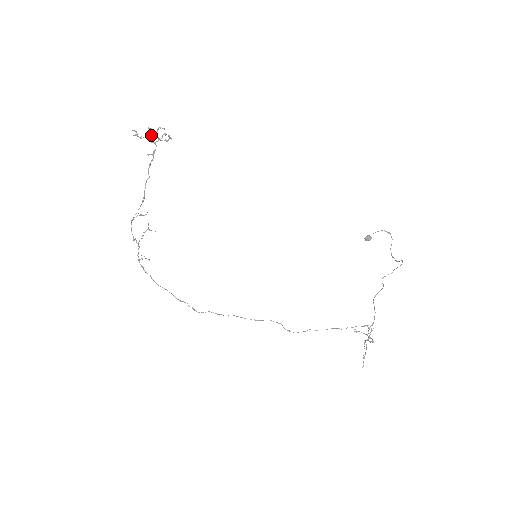
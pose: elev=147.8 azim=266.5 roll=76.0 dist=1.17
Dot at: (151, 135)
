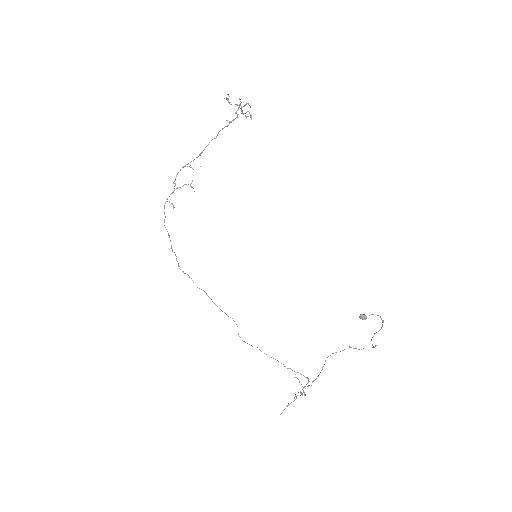
Dot at: (239, 107)
